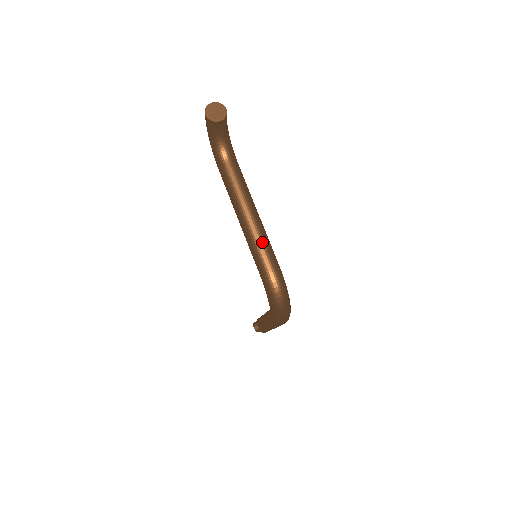
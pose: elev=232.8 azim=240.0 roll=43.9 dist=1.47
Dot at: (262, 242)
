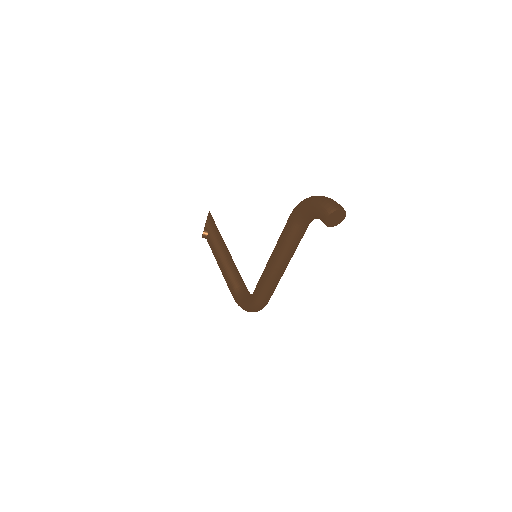
Dot at: (274, 287)
